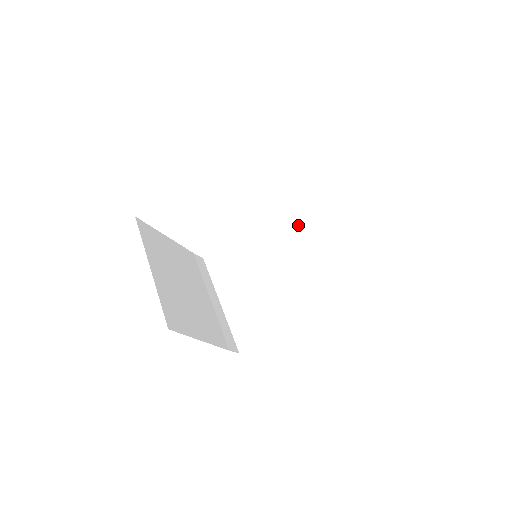
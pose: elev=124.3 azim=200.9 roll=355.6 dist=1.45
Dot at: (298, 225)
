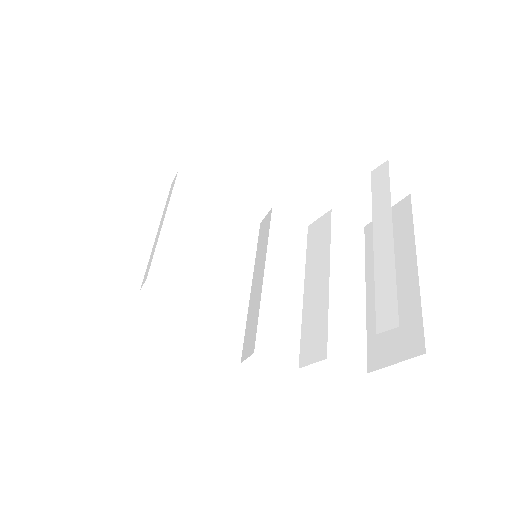
Dot at: (333, 281)
